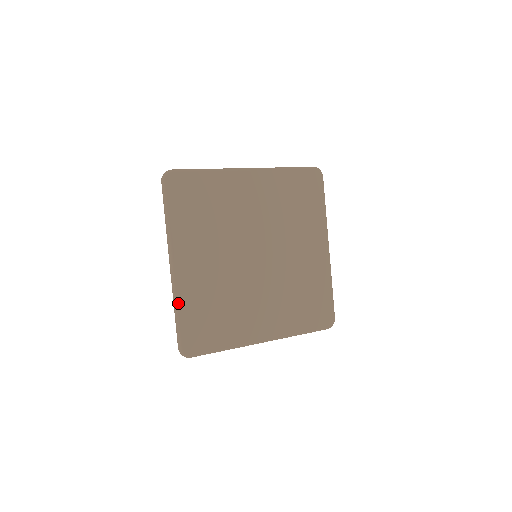
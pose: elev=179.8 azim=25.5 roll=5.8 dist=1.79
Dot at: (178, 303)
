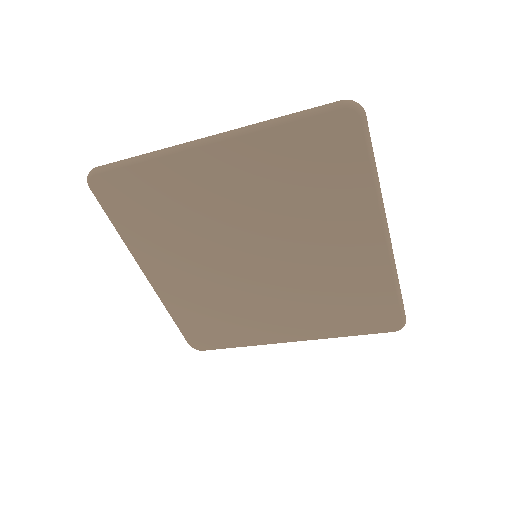
Dot at: (168, 309)
